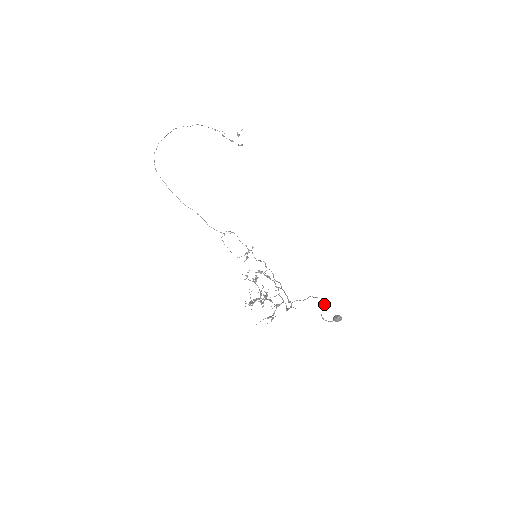
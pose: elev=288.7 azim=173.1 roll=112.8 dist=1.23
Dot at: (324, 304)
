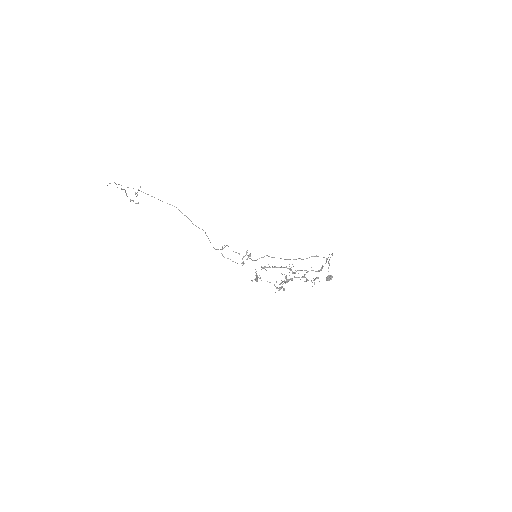
Dot at: (329, 264)
